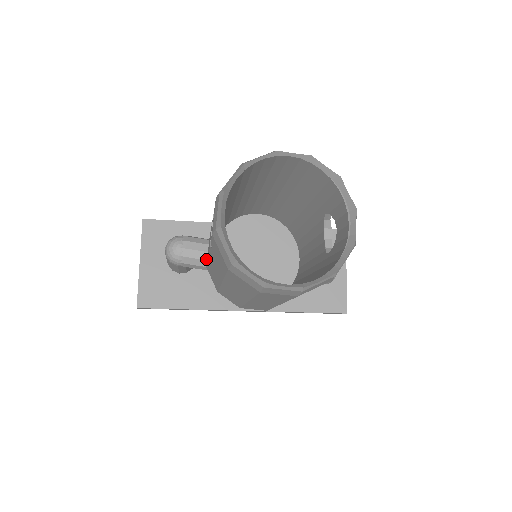
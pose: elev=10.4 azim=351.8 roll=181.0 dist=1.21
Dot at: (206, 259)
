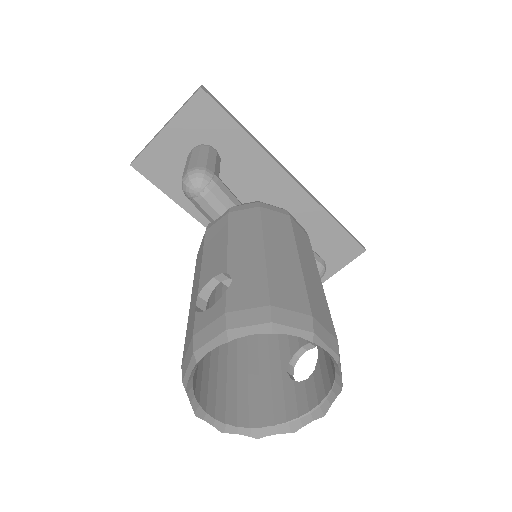
Dot at: (213, 218)
